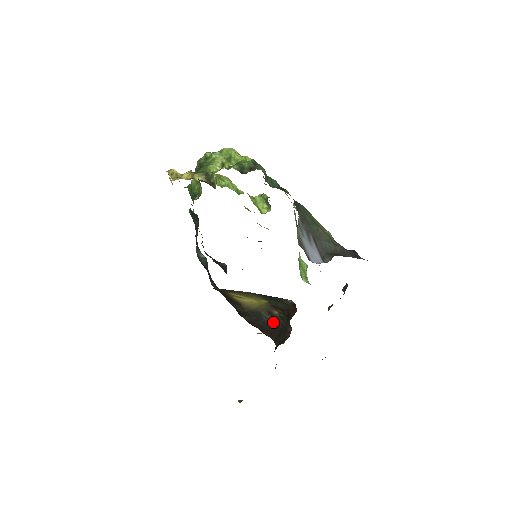
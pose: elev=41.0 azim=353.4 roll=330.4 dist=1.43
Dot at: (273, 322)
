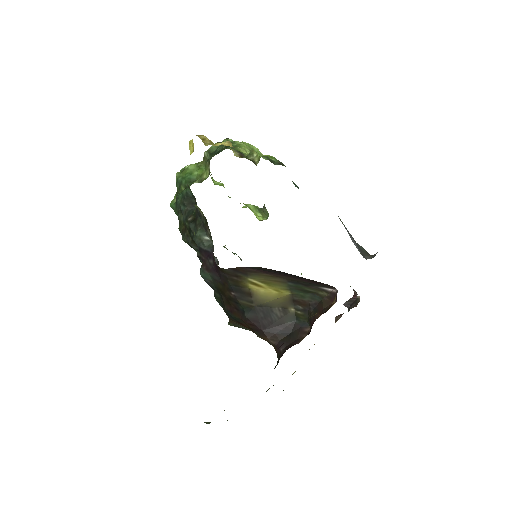
Dot at: (283, 322)
